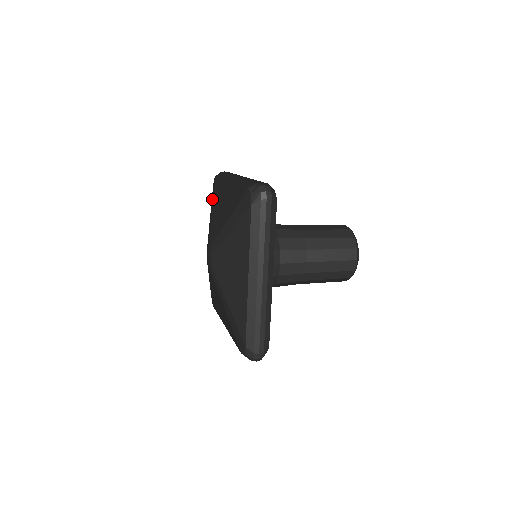
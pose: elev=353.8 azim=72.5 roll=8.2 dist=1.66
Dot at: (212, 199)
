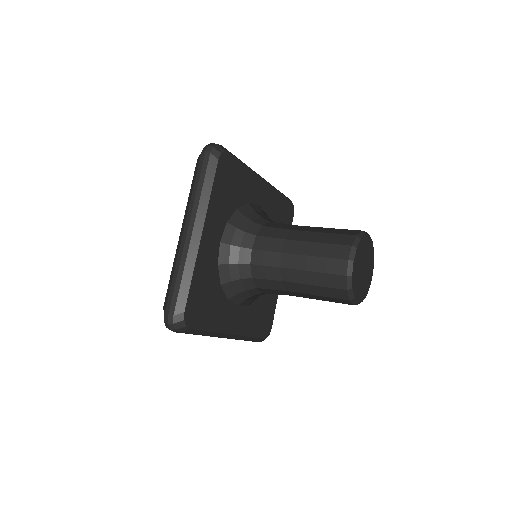
Dot at: occluded
